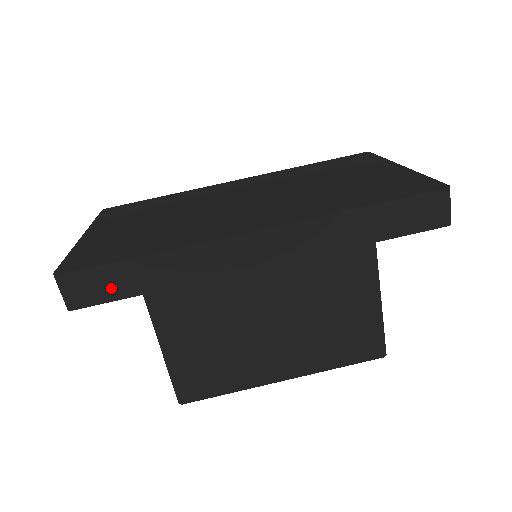
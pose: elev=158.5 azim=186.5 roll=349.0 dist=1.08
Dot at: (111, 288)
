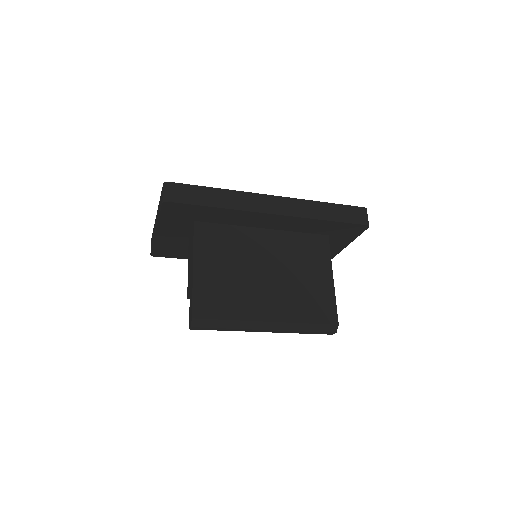
Dot at: (192, 197)
